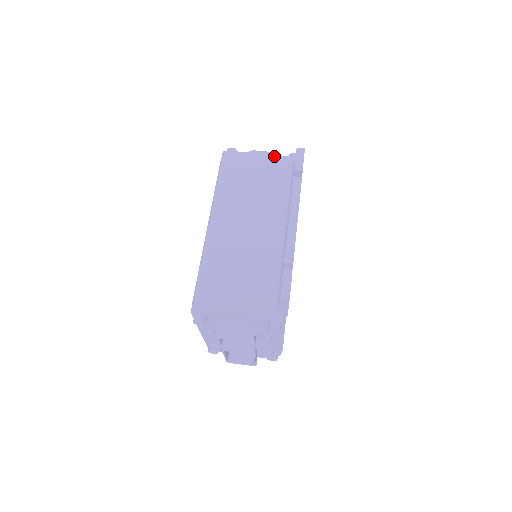
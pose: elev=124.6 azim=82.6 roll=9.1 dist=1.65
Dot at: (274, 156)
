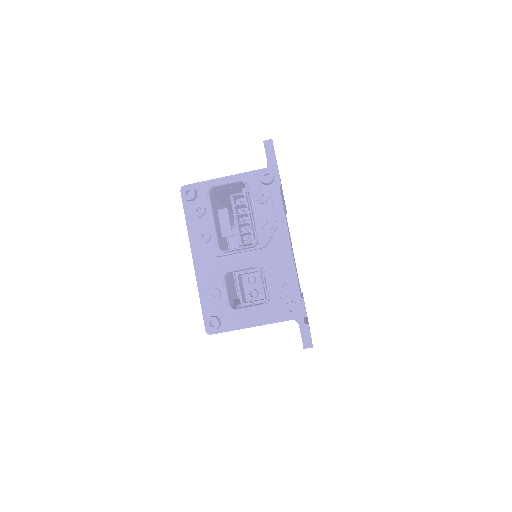
Dot at: occluded
